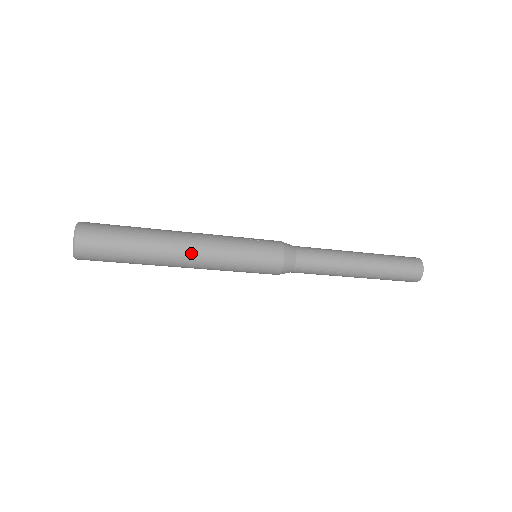
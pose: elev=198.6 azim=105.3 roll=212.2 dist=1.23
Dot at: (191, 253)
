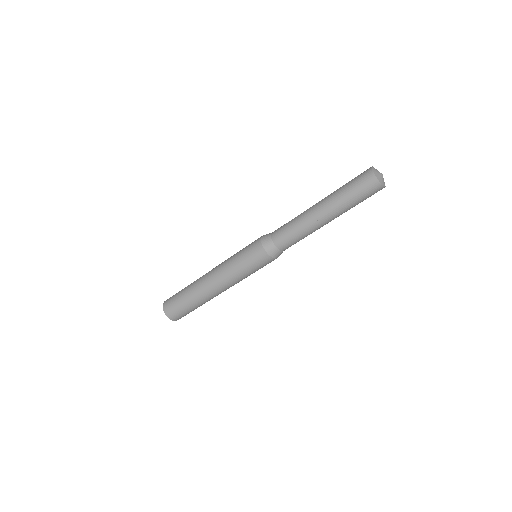
Dot at: (211, 274)
